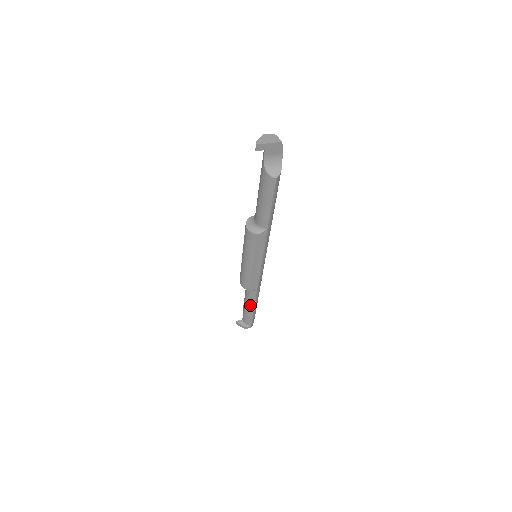
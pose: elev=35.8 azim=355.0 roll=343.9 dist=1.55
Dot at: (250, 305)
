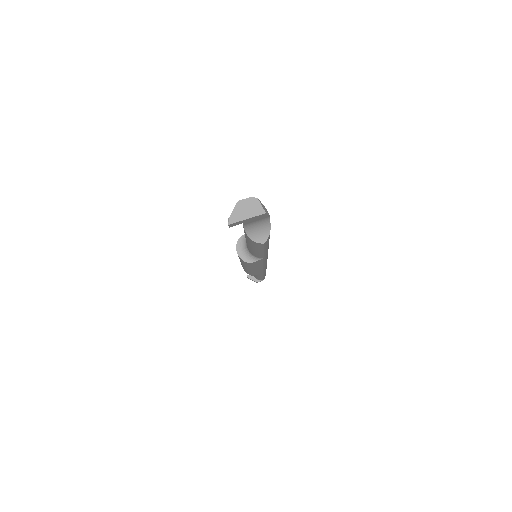
Dot at: (258, 275)
